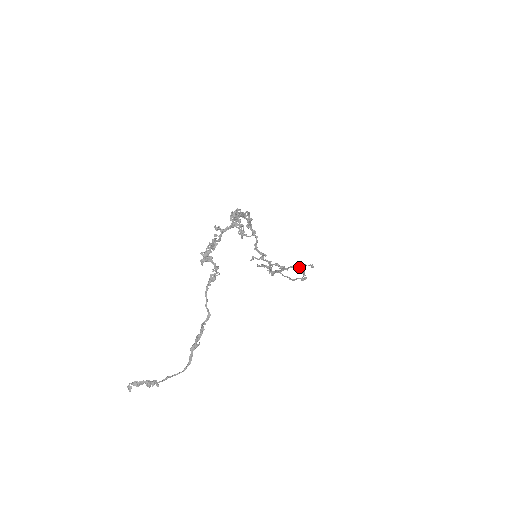
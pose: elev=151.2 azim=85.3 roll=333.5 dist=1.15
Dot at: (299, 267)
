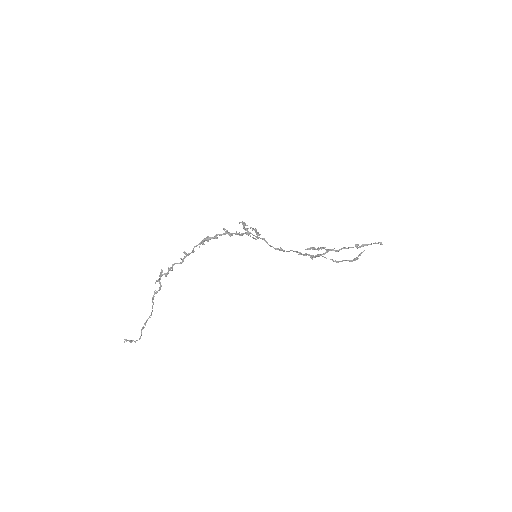
Dot at: occluded
